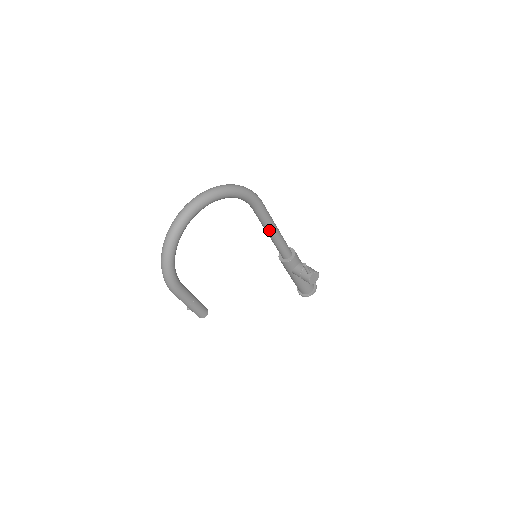
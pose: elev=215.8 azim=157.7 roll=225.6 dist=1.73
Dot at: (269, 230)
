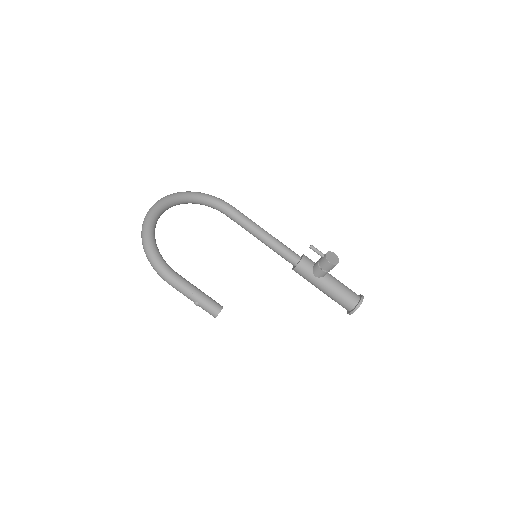
Dot at: (256, 231)
